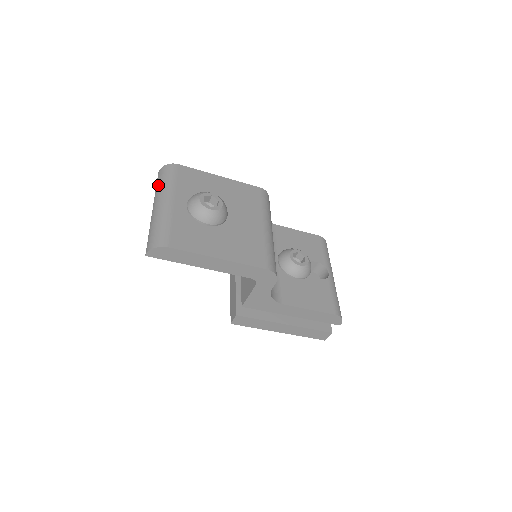
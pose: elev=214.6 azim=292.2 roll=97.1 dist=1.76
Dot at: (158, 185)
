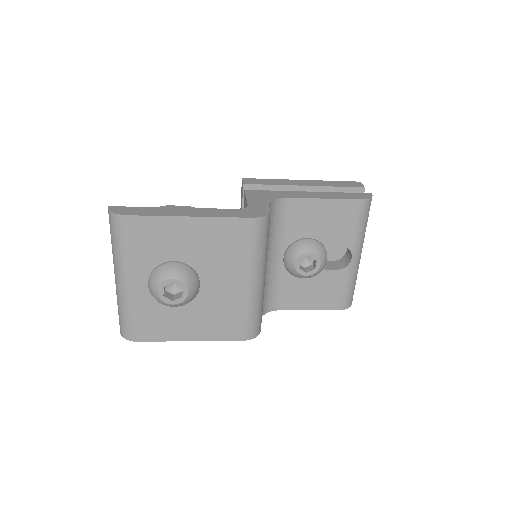
Dot at: (111, 243)
